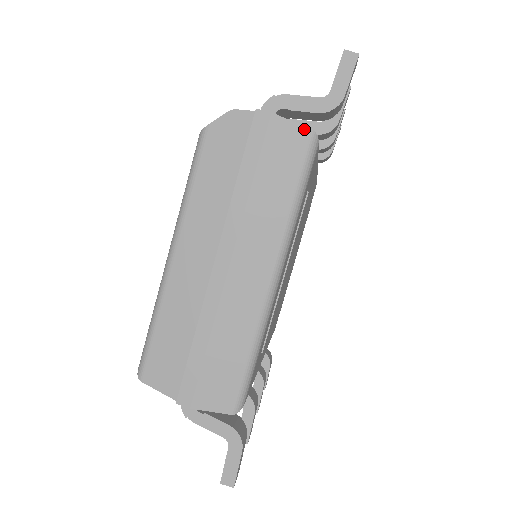
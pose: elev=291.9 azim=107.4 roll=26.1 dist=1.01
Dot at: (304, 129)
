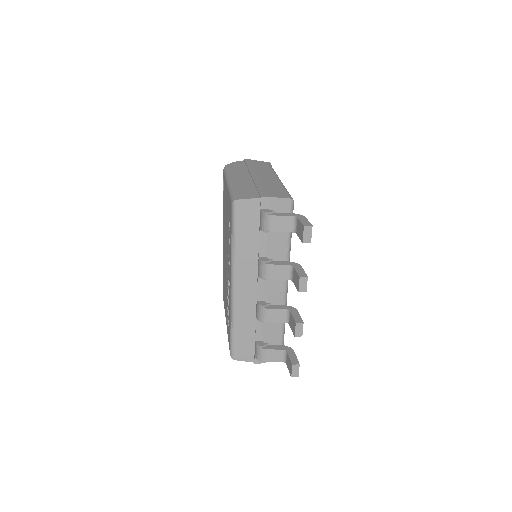
Dot at: (264, 162)
